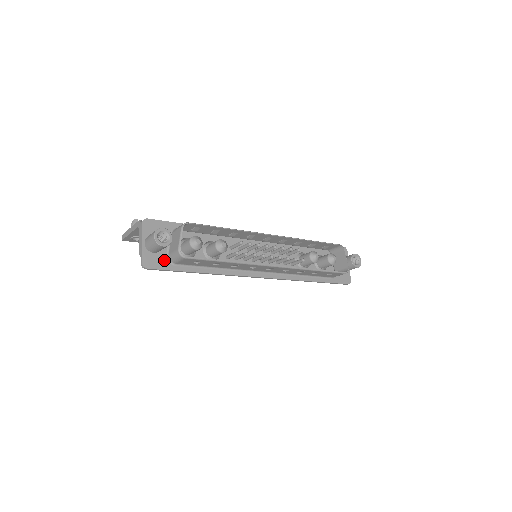
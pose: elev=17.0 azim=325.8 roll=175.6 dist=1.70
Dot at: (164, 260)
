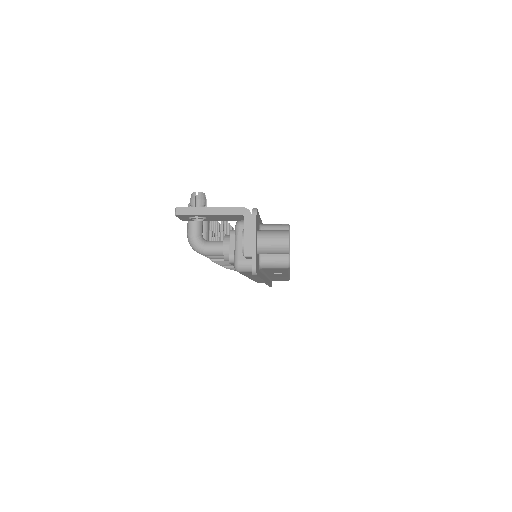
Dot at: (258, 263)
